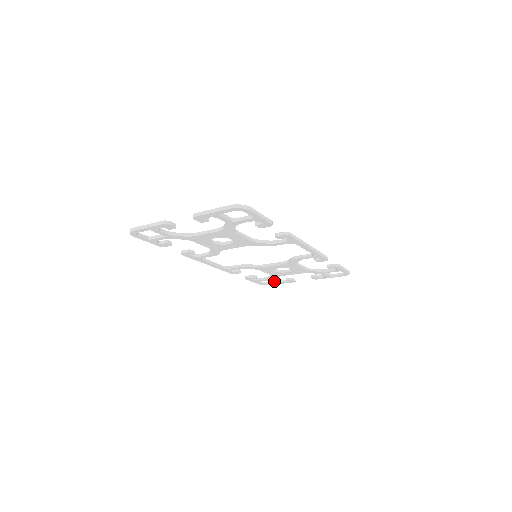
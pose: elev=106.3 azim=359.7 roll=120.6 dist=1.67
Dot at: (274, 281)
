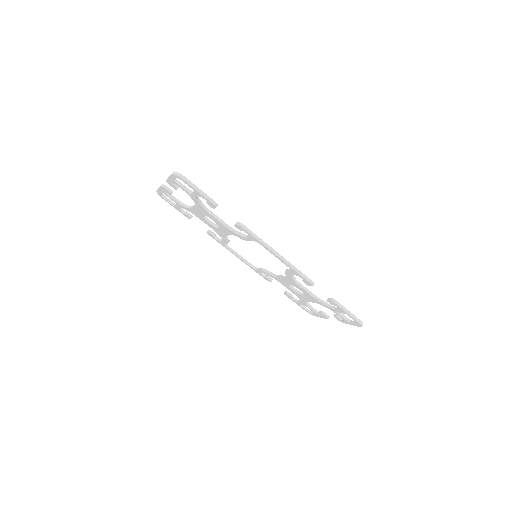
Dot at: (311, 309)
